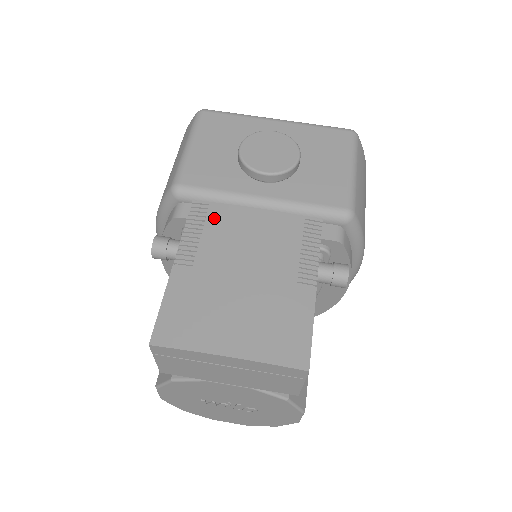
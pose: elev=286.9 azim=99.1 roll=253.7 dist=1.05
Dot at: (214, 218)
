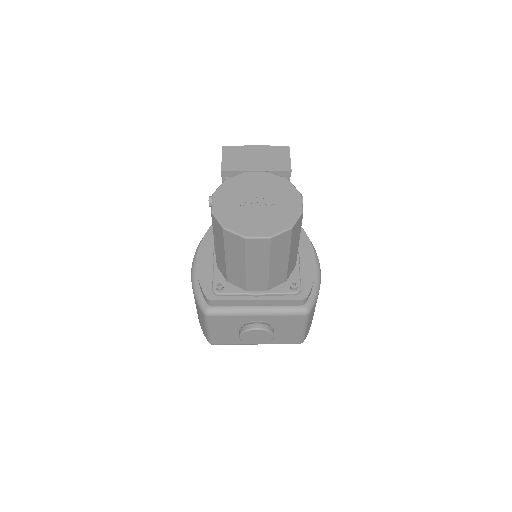
Dot at: occluded
